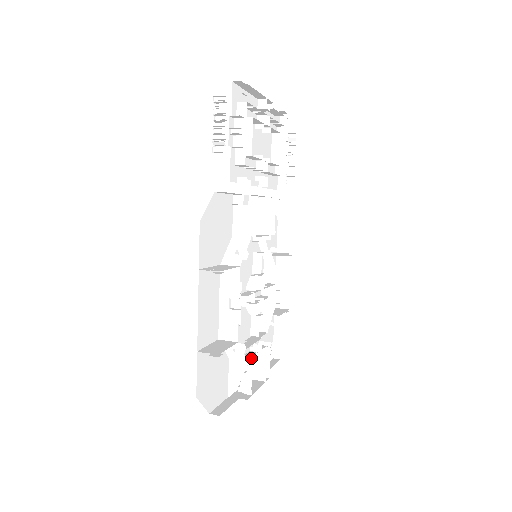
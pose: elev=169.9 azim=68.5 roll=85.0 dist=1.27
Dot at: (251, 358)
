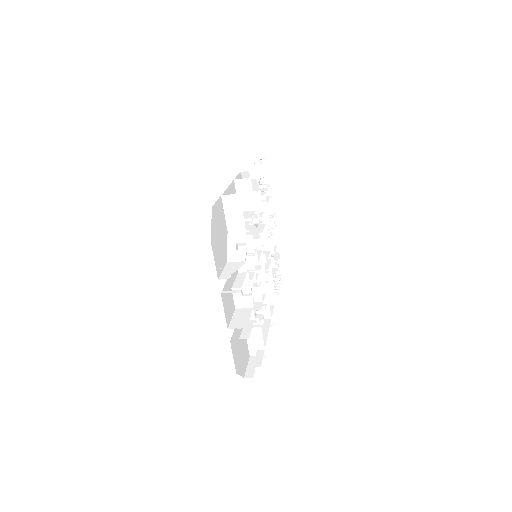
Dot at: (246, 272)
